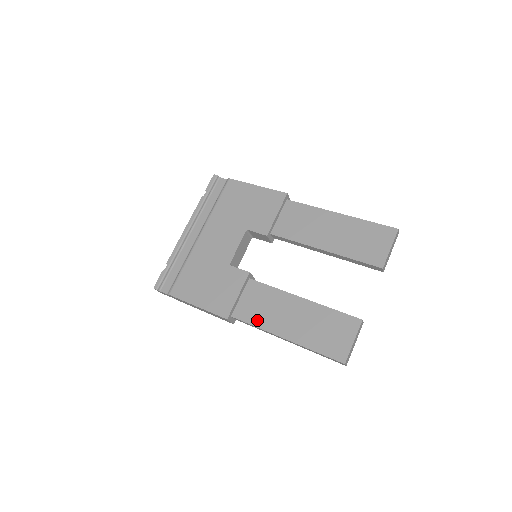
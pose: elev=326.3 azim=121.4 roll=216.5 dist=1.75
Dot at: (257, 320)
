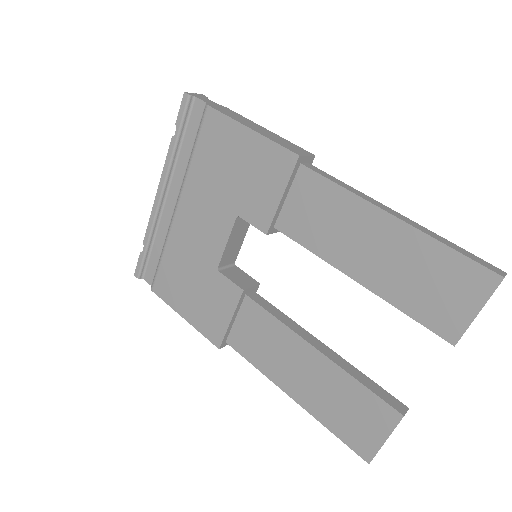
Dot at: (257, 359)
